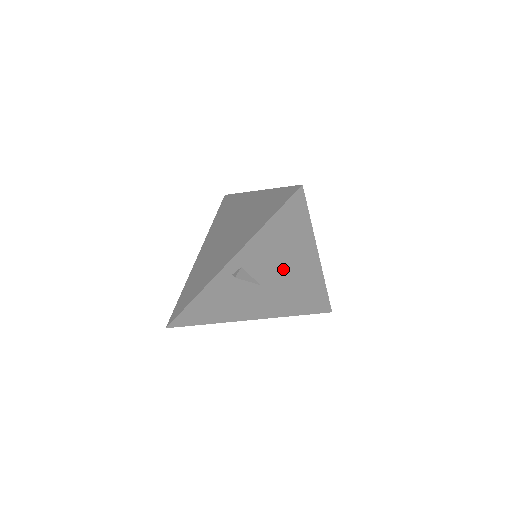
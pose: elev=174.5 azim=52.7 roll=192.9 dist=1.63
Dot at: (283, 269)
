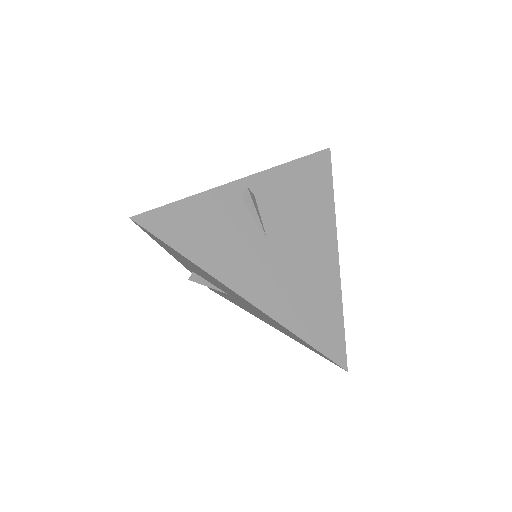
Dot at: (297, 235)
